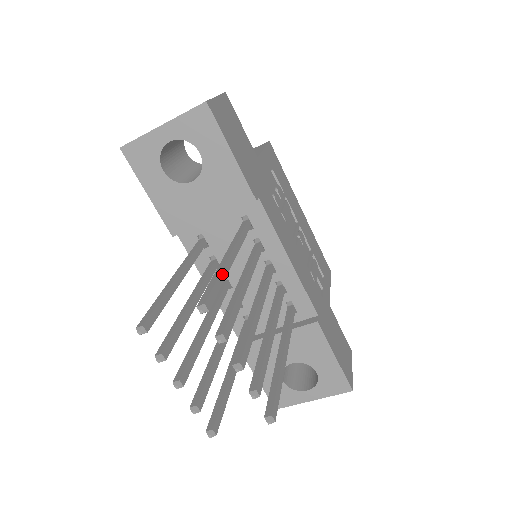
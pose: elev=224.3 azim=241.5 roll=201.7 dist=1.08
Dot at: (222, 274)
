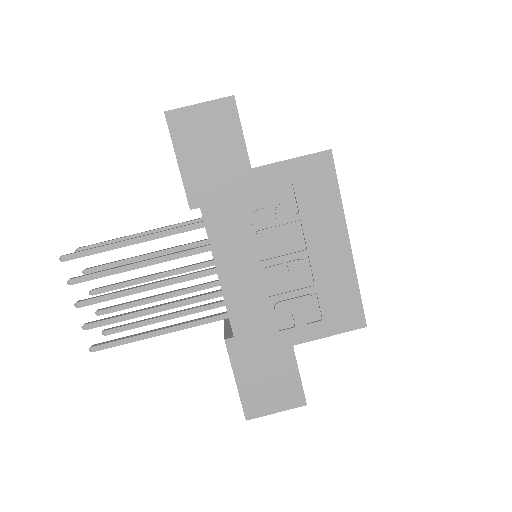
Dot at: (103, 247)
